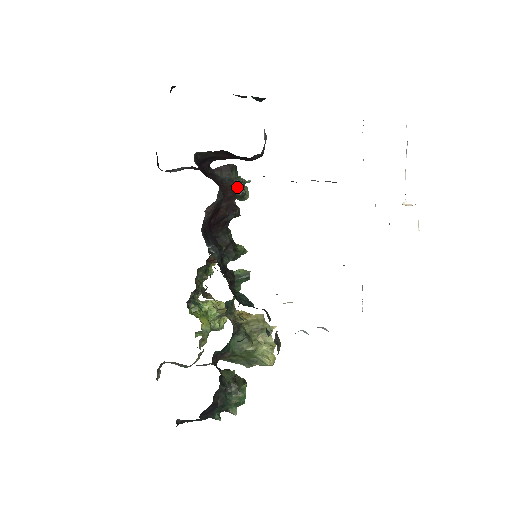
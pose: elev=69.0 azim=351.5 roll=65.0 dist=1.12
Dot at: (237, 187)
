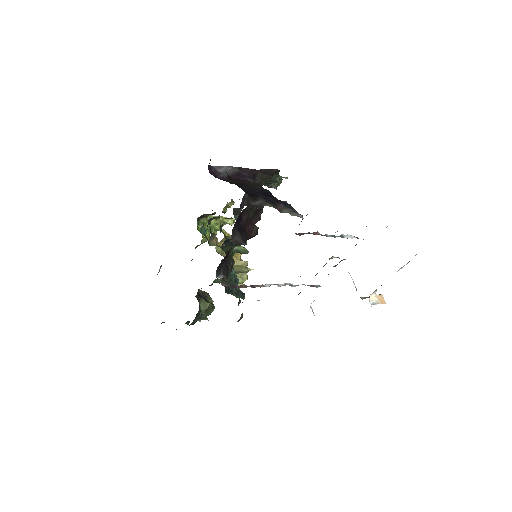
Dot at: (272, 183)
